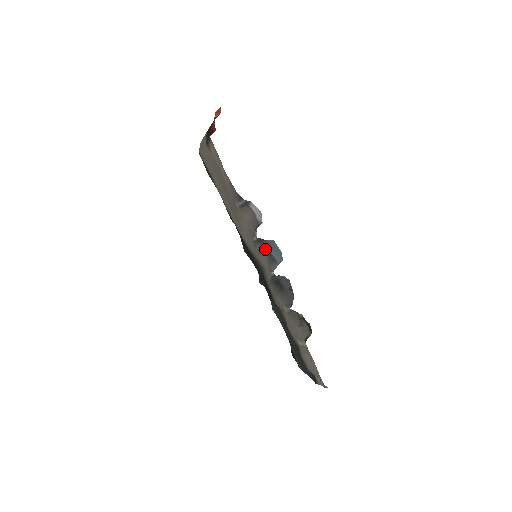
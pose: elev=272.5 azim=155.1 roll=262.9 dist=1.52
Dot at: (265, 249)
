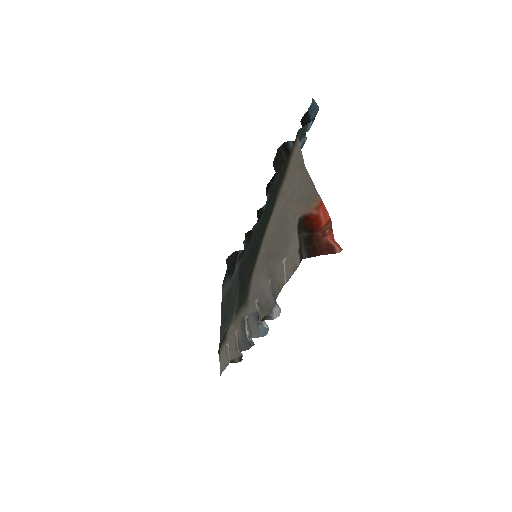
Dot at: occluded
